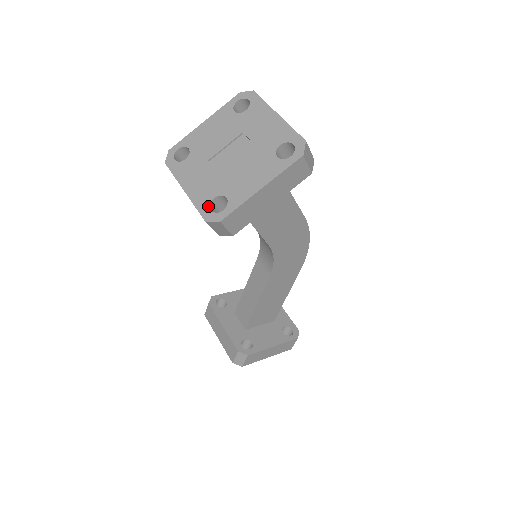
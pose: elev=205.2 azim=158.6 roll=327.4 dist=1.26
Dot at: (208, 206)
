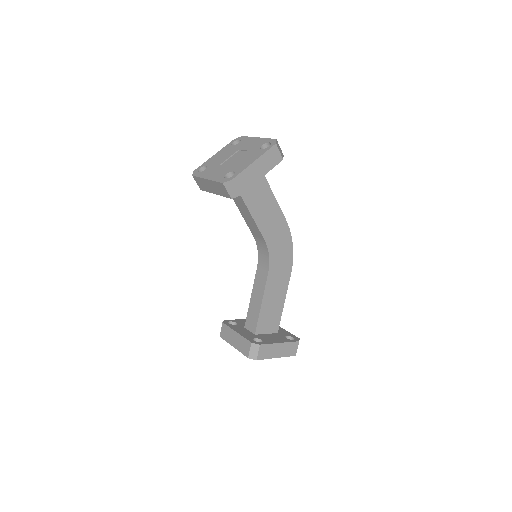
Dot at: (223, 178)
